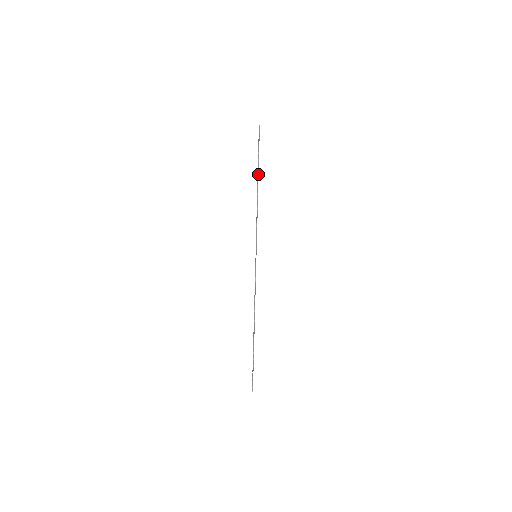
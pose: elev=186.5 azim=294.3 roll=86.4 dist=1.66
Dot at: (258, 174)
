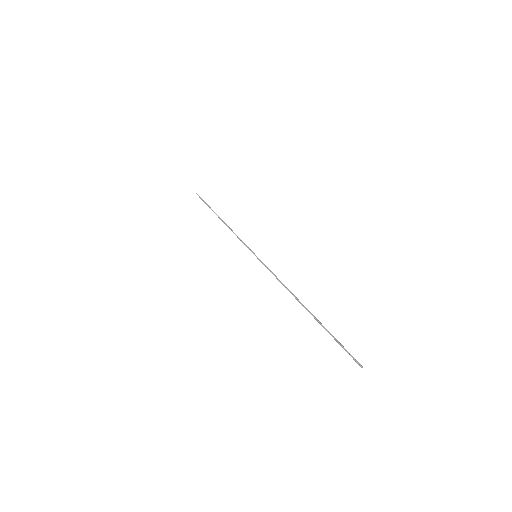
Dot at: (215, 213)
